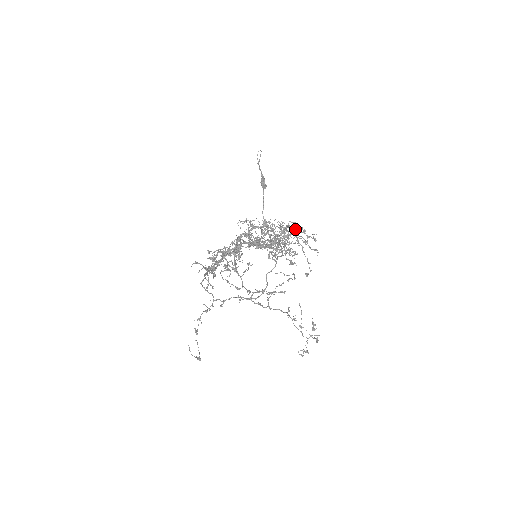
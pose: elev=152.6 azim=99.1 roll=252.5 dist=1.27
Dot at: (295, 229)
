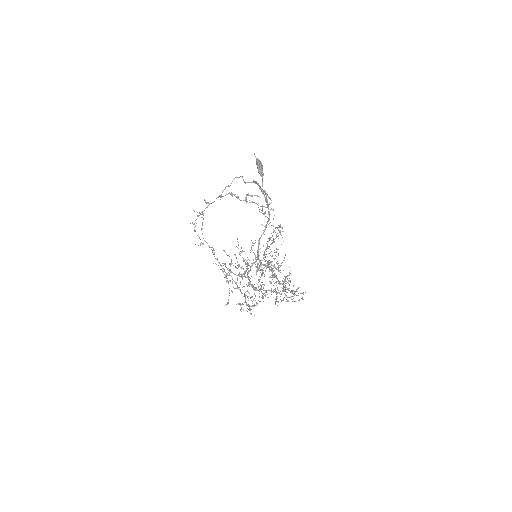
Dot at: occluded
